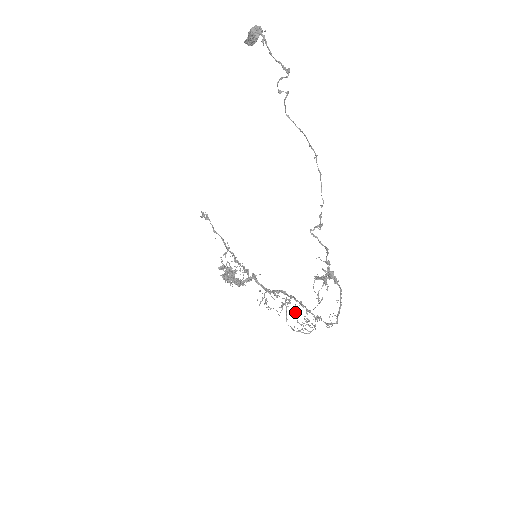
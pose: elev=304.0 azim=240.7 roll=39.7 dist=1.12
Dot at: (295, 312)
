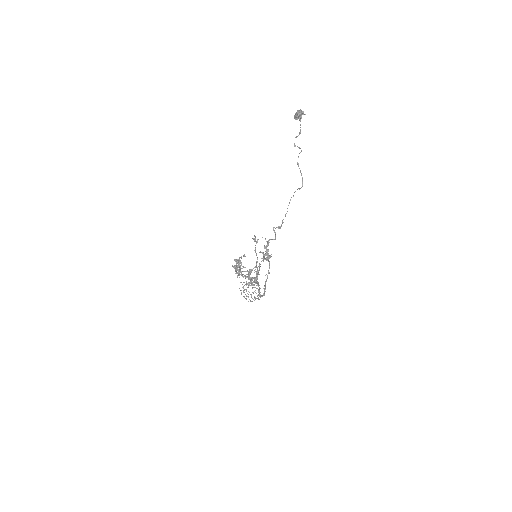
Dot at: occluded
